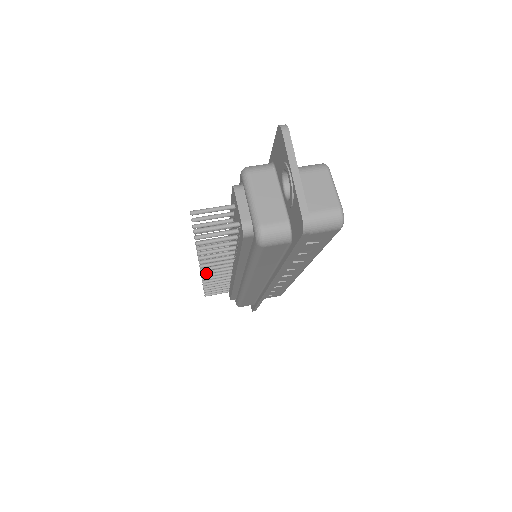
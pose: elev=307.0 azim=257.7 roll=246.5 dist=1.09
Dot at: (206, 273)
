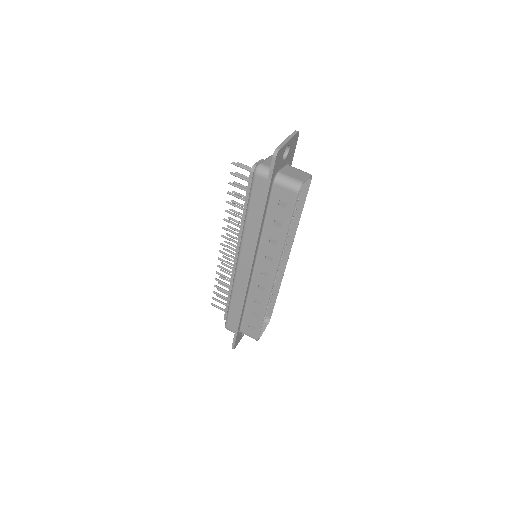
Dot at: (223, 244)
